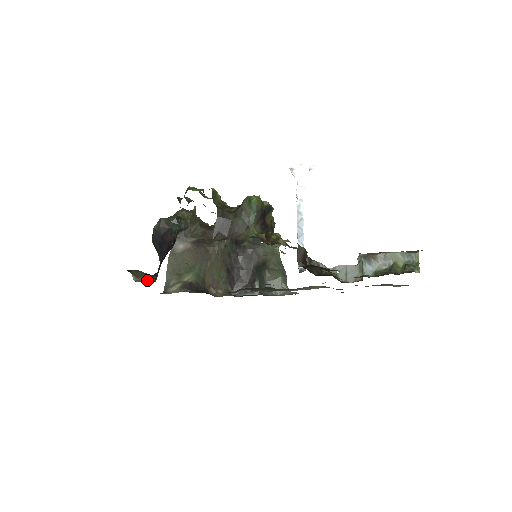
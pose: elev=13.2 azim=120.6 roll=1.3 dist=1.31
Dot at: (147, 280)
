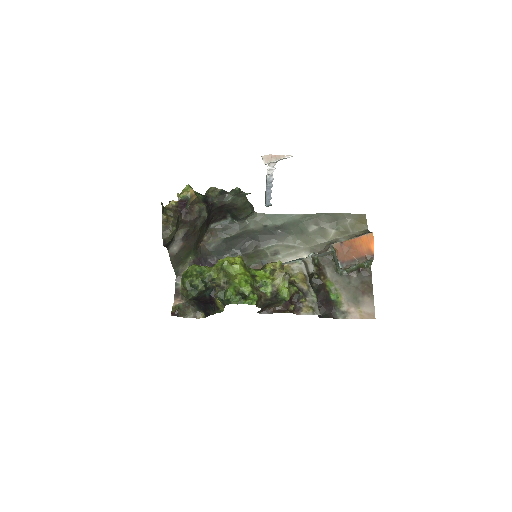
Dot at: (192, 312)
